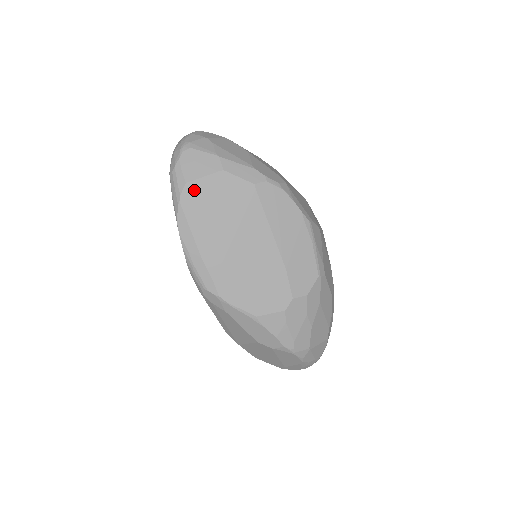
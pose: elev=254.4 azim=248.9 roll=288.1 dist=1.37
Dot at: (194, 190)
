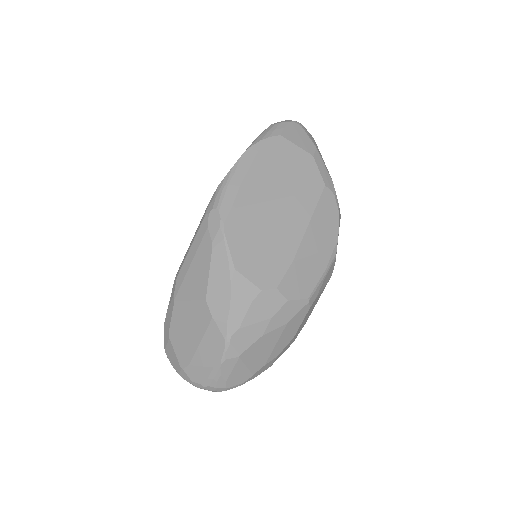
Dot at: (282, 144)
